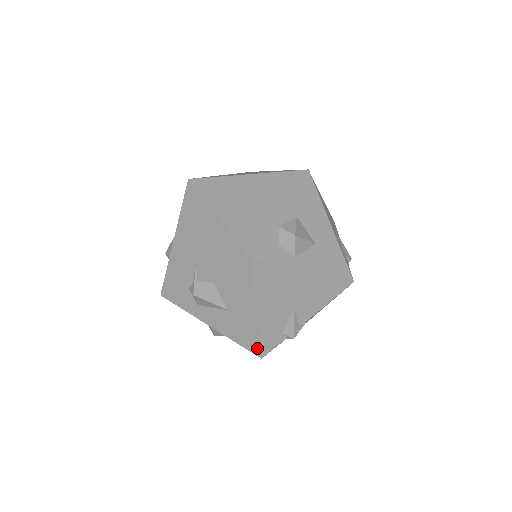
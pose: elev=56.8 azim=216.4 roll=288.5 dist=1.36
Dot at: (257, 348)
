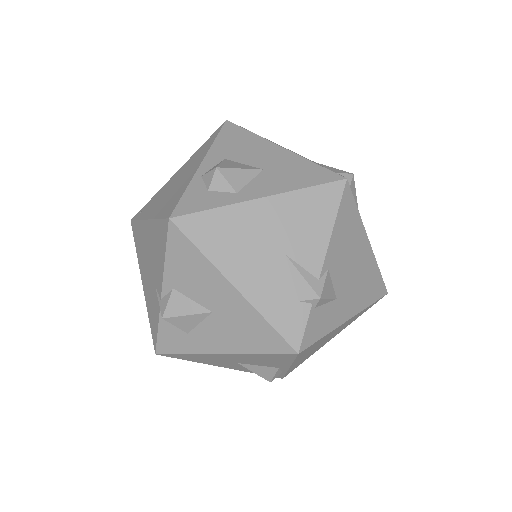
Dot at: (280, 341)
